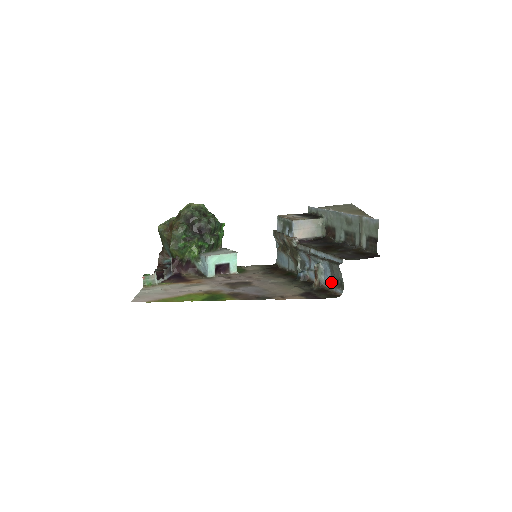
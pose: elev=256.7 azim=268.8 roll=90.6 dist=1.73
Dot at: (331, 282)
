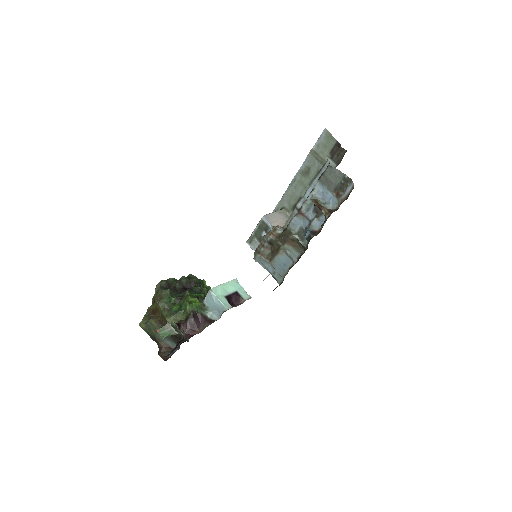
Dot at: (337, 196)
